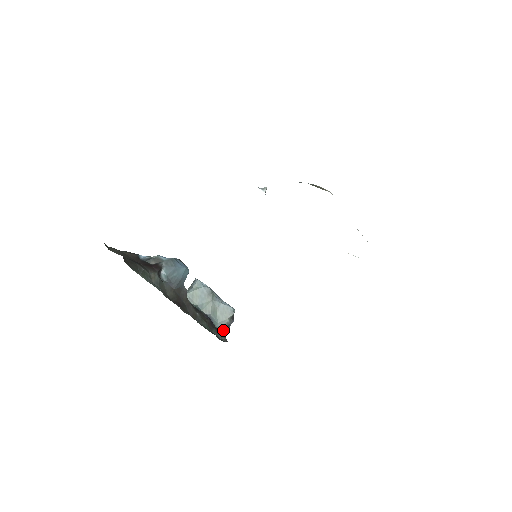
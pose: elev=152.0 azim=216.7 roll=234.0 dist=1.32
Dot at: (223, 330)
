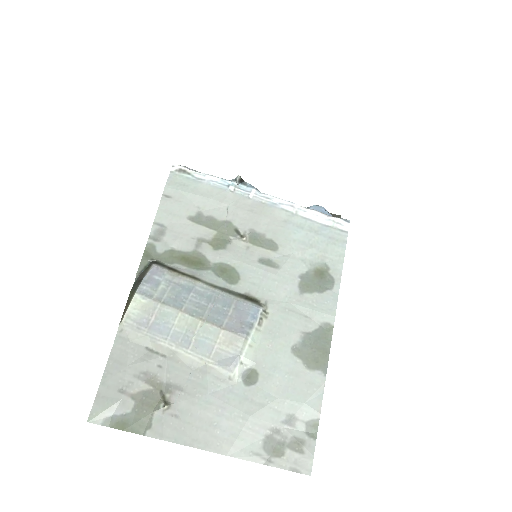
Dot at: occluded
